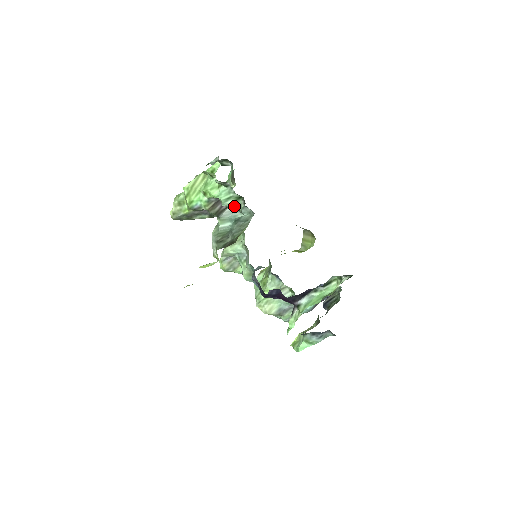
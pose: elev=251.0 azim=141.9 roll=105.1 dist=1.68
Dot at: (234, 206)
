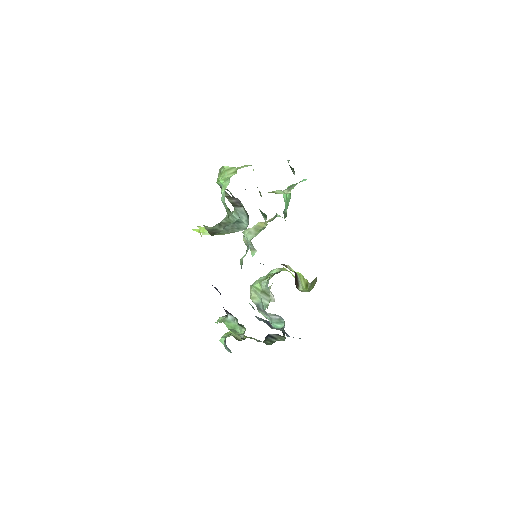
Dot at: (227, 212)
